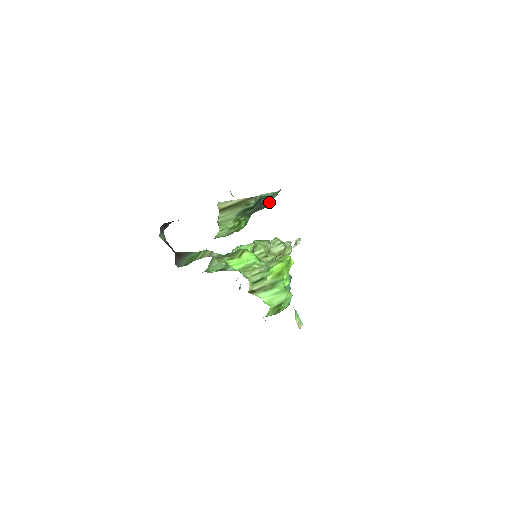
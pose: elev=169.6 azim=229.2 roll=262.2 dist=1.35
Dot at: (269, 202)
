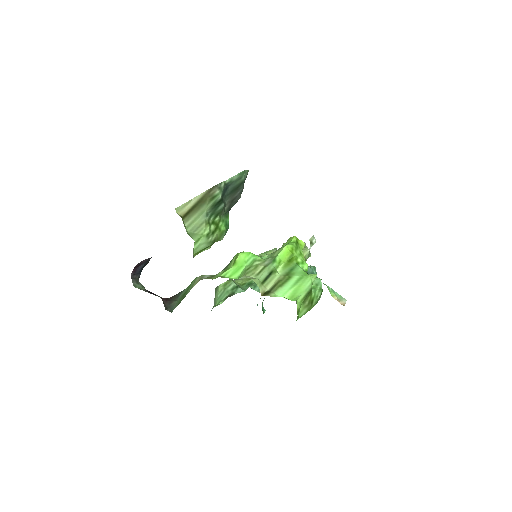
Dot at: (241, 189)
